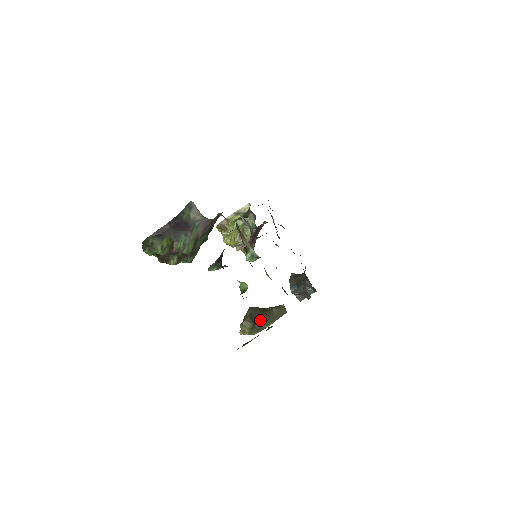
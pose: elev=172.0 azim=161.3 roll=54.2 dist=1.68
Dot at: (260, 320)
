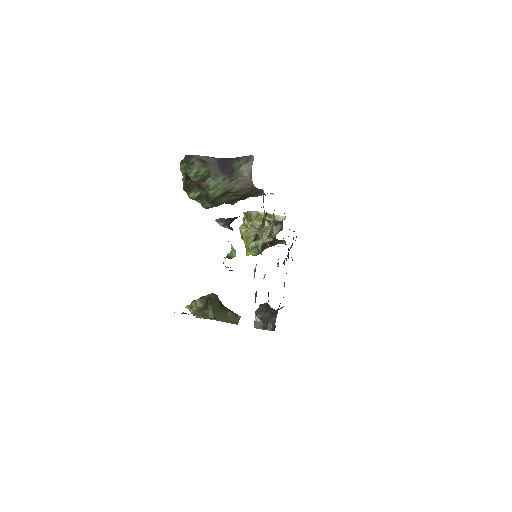
Dot at: (213, 309)
